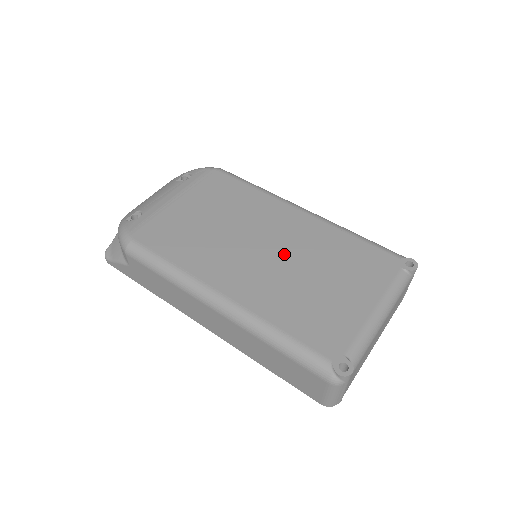
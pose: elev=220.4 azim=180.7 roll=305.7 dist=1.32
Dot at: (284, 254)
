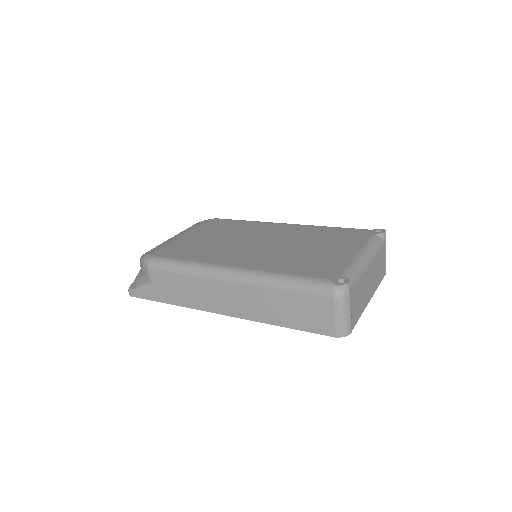
Dot at: (278, 243)
